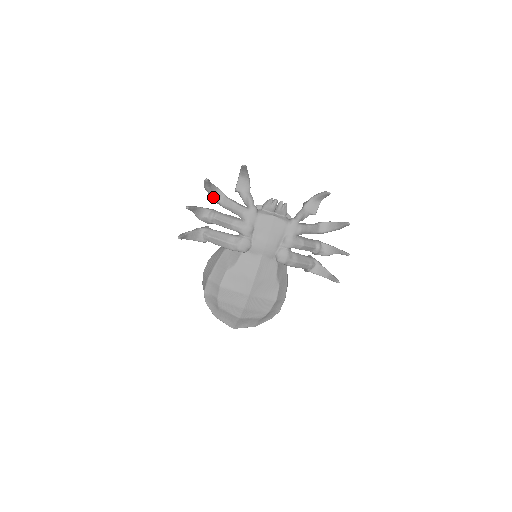
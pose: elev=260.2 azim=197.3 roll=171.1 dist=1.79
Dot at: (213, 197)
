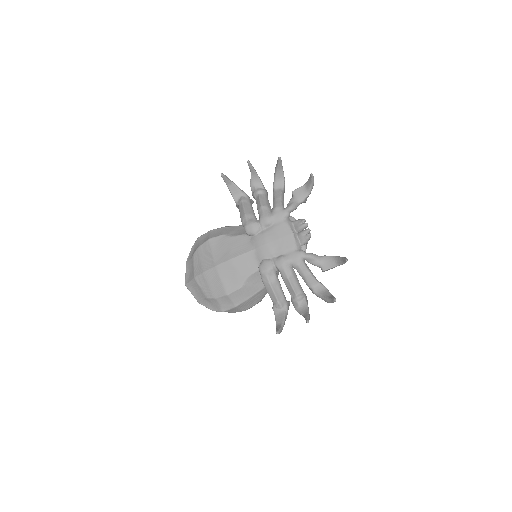
Dot at: (275, 181)
